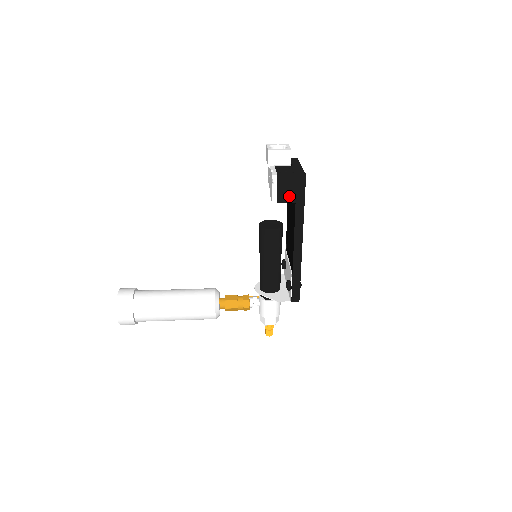
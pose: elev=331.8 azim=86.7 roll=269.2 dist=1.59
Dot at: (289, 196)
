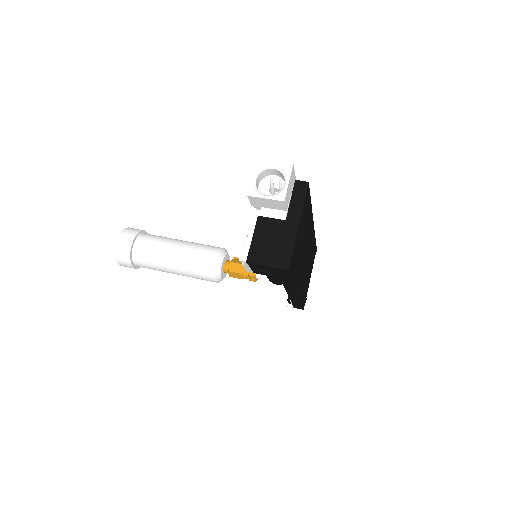
Dot at: (269, 273)
